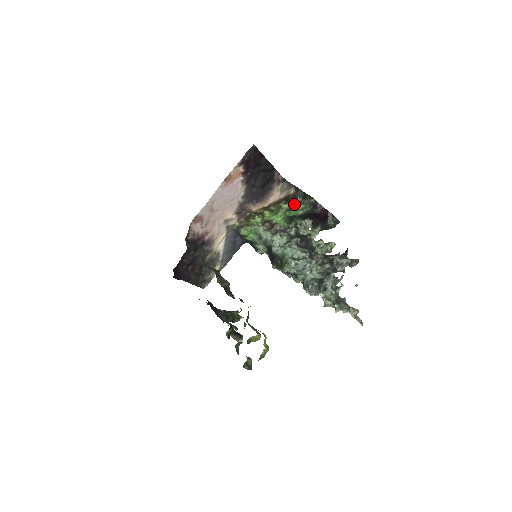
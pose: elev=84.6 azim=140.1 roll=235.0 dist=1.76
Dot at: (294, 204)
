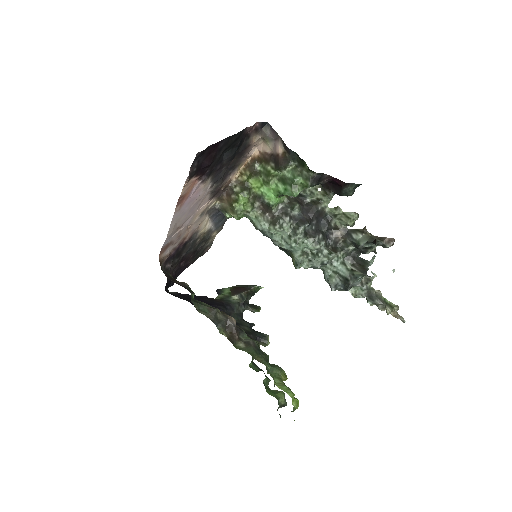
Dot at: (288, 173)
